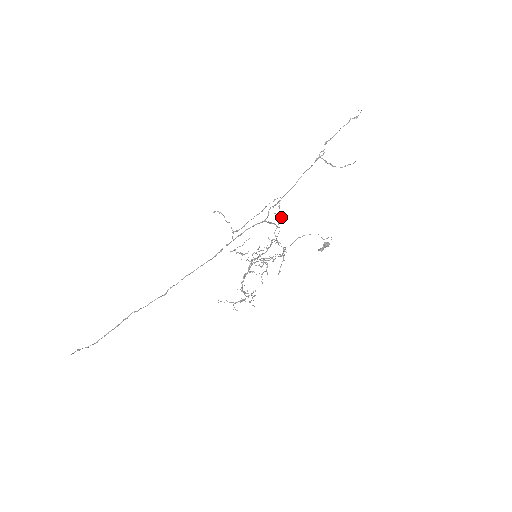
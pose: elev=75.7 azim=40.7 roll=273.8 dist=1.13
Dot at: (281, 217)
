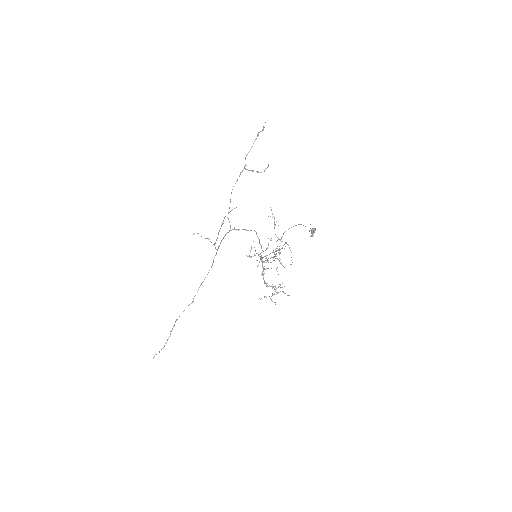
Dot at: (274, 218)
